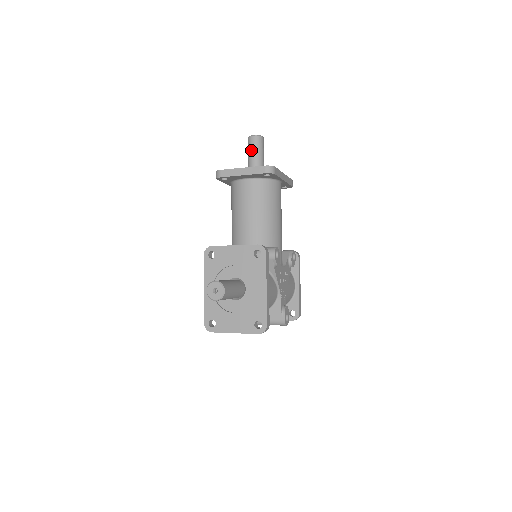
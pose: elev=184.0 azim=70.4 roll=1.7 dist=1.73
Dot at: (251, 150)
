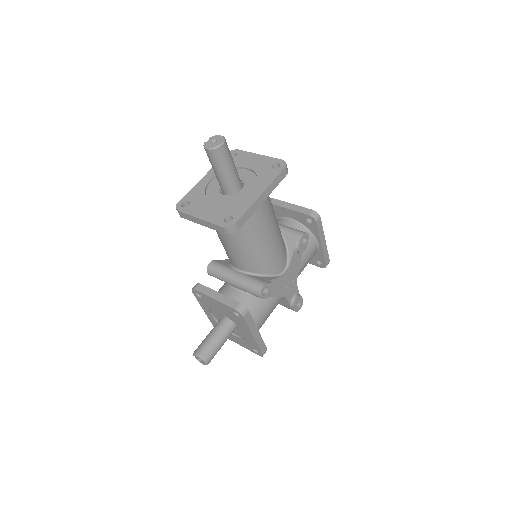
Dot at: (212, 165)
